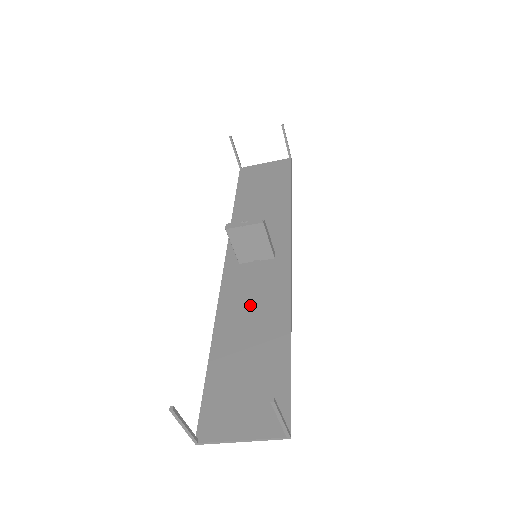
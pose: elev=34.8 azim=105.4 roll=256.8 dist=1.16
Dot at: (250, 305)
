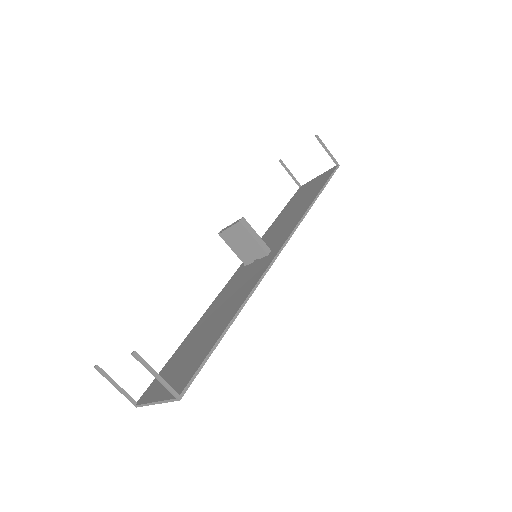
Dot at: (229, 297)
